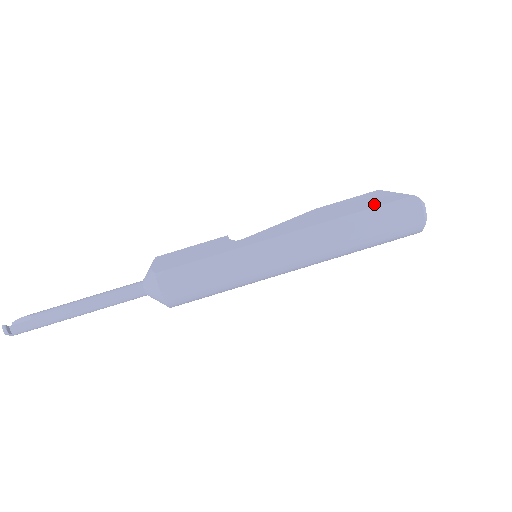
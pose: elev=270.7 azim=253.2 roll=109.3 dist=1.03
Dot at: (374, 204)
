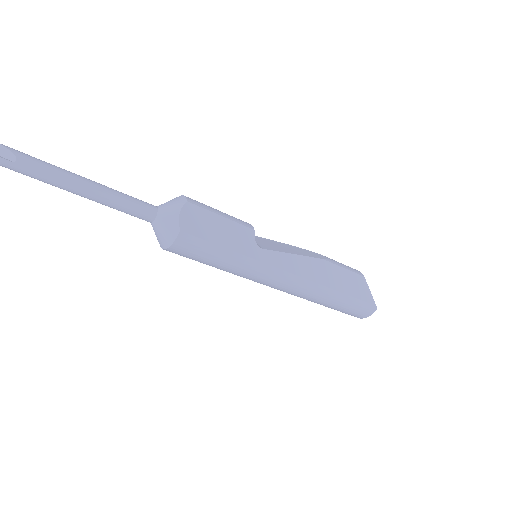
Dot at: (355, 293)
